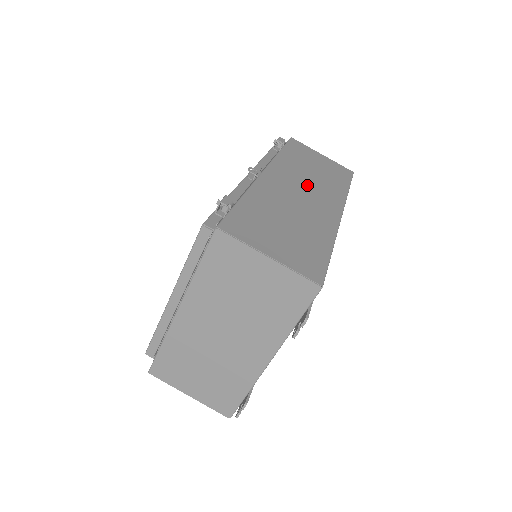
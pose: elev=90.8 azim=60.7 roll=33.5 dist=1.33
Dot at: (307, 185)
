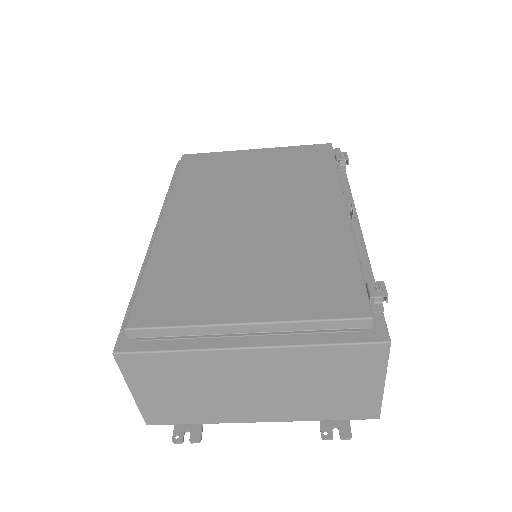
Dot at: occluded
